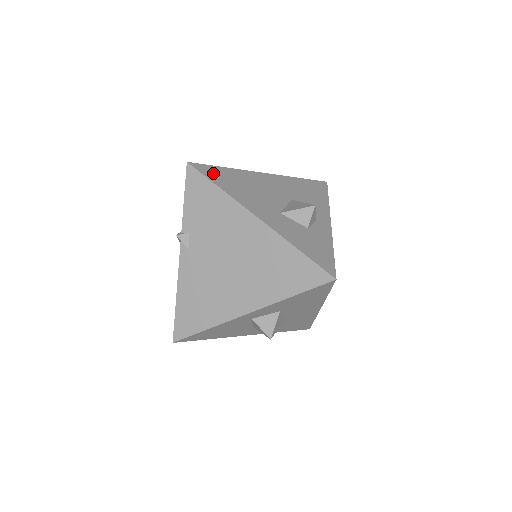
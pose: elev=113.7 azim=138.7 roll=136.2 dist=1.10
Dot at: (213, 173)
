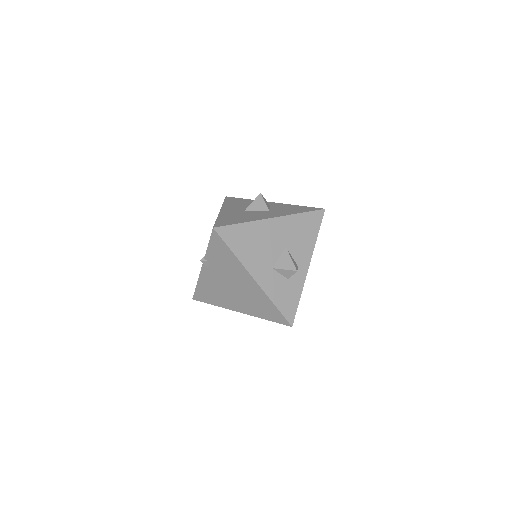
Dot at: (231, 235)
